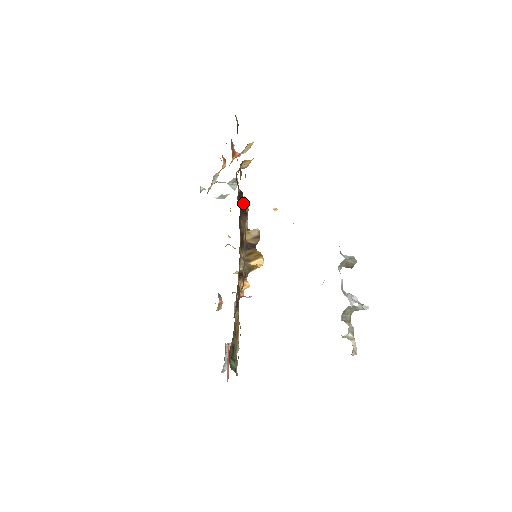
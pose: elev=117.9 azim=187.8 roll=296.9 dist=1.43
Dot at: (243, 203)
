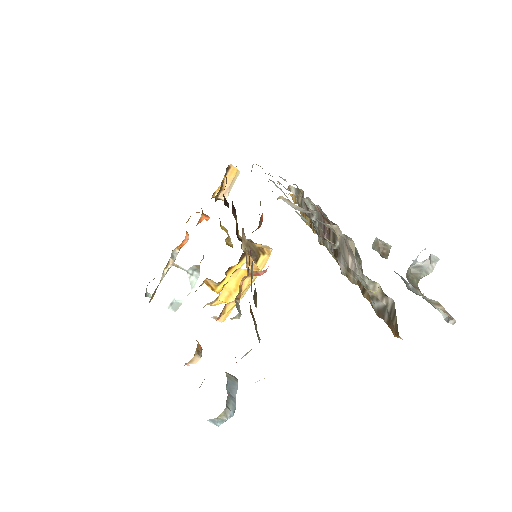
Dot at: occluded
